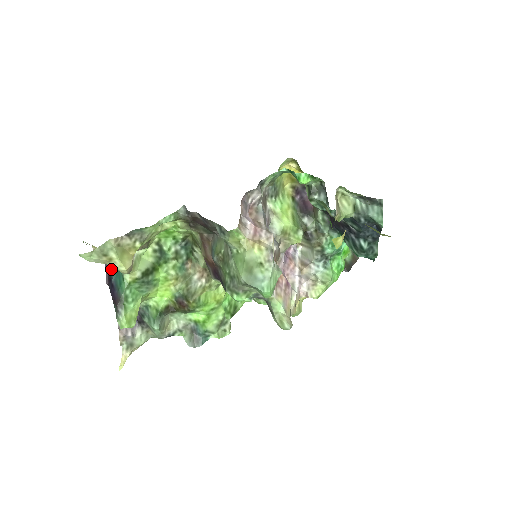
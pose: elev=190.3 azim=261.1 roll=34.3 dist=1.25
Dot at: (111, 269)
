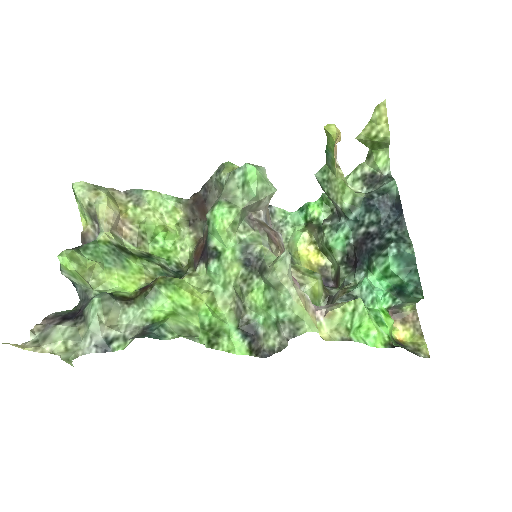
Dot at: occluded
